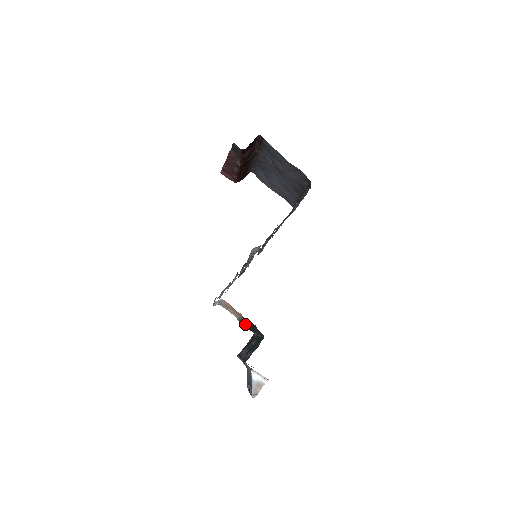
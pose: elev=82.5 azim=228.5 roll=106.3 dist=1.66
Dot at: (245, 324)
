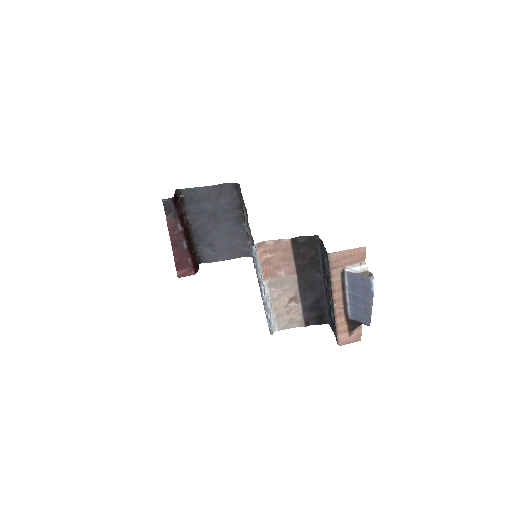
Dot at: (307, 300)
